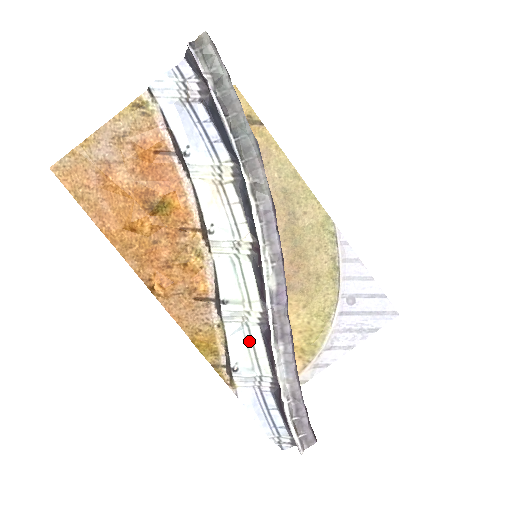
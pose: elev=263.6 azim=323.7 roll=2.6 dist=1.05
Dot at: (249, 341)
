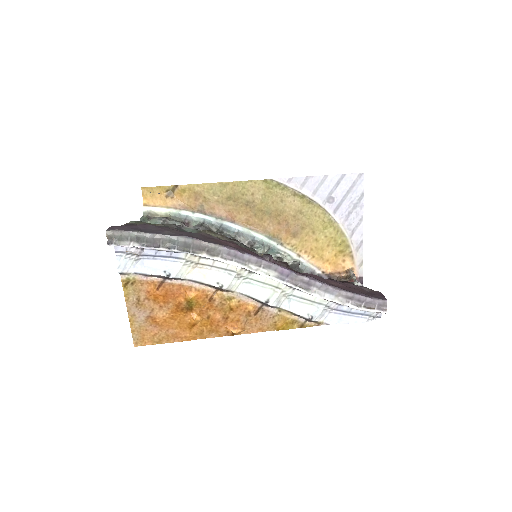
Dot at: (300, 300)
